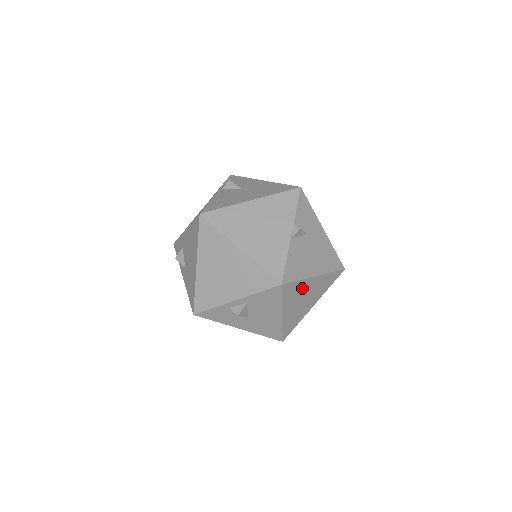
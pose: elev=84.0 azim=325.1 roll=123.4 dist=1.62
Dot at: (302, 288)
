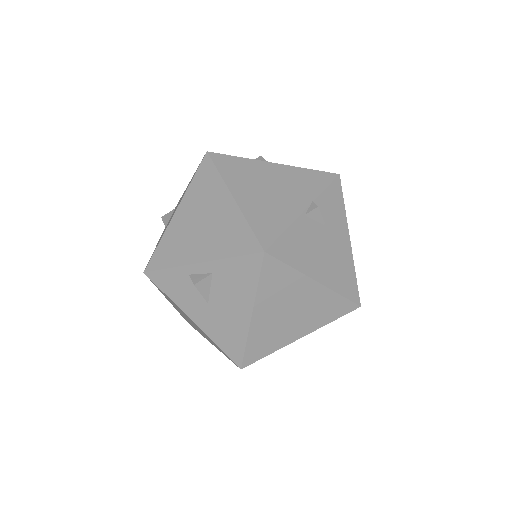
Dot at: (292, 287)
